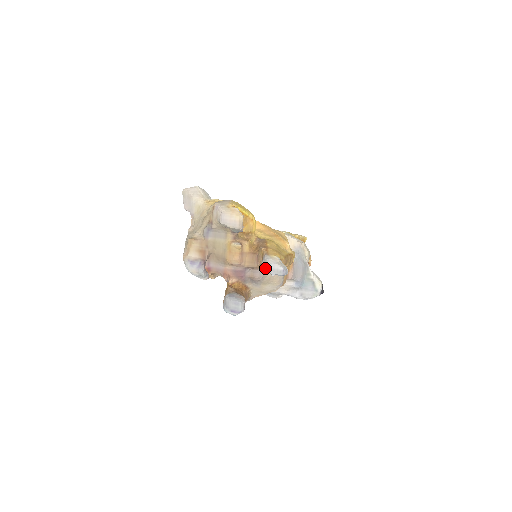
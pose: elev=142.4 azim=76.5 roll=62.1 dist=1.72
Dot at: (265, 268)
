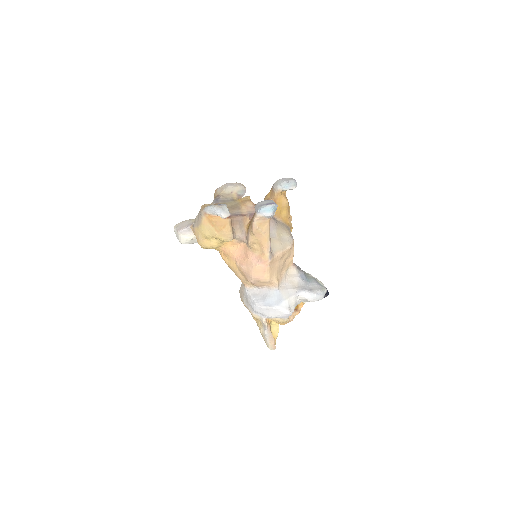
Dot at: (278, 185)
